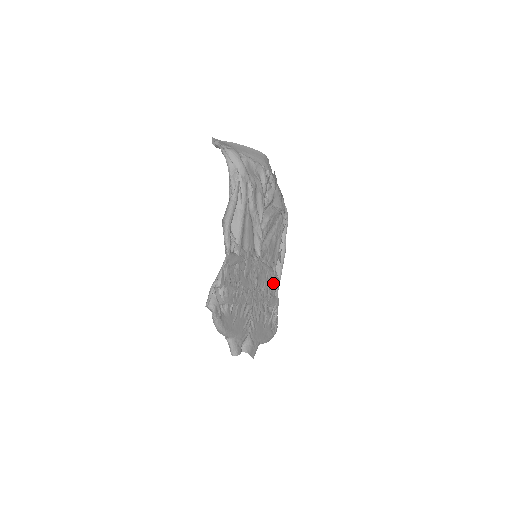
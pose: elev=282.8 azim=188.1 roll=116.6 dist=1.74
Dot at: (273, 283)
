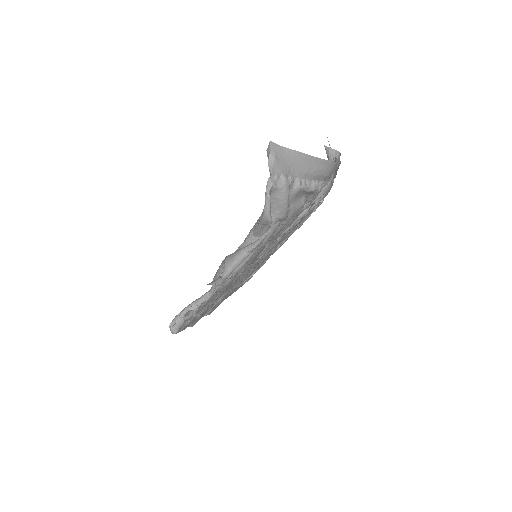
Dot at: (266, 258)
